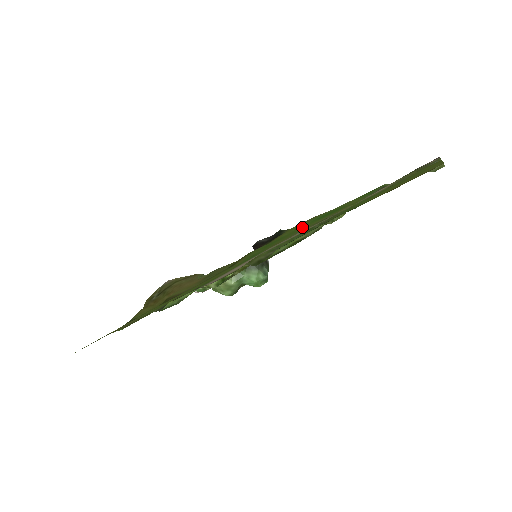
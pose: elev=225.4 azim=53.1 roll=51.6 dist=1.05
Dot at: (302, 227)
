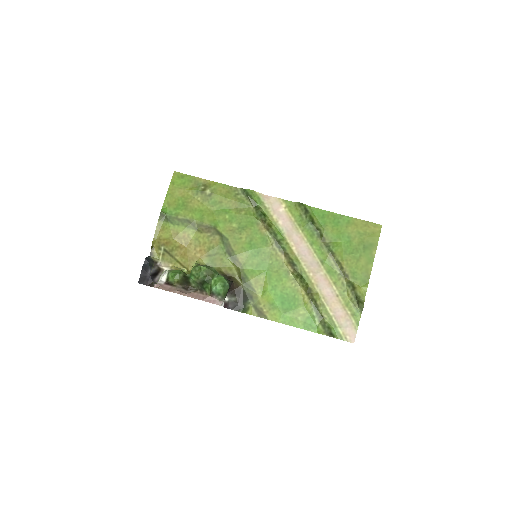
Dot at: (277, 284)
